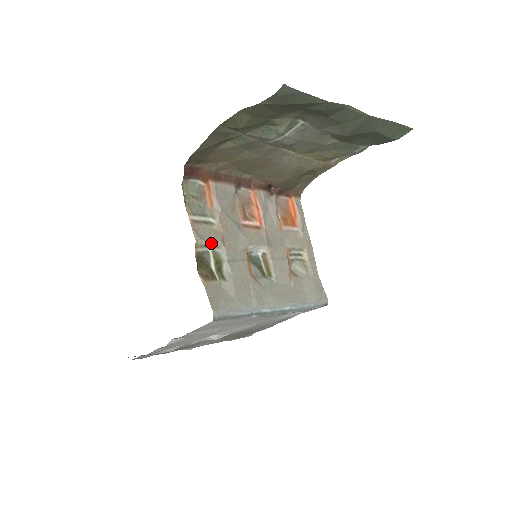
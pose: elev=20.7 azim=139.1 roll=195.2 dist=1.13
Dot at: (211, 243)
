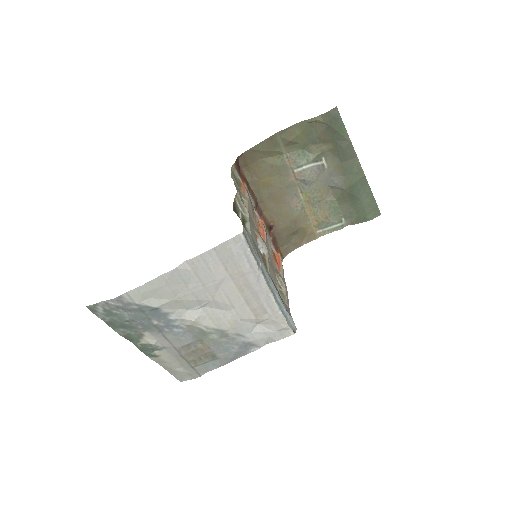
Dot at: (243, 205)
